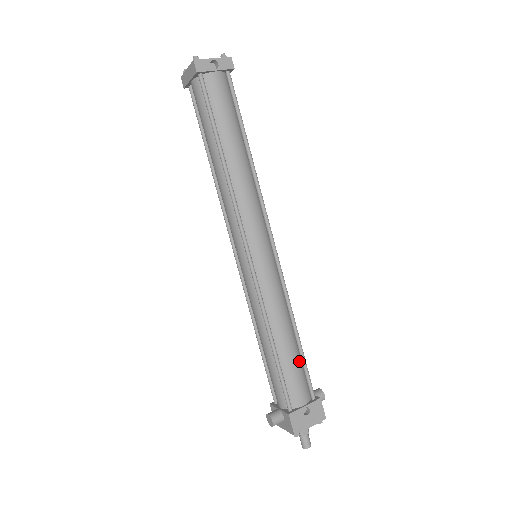
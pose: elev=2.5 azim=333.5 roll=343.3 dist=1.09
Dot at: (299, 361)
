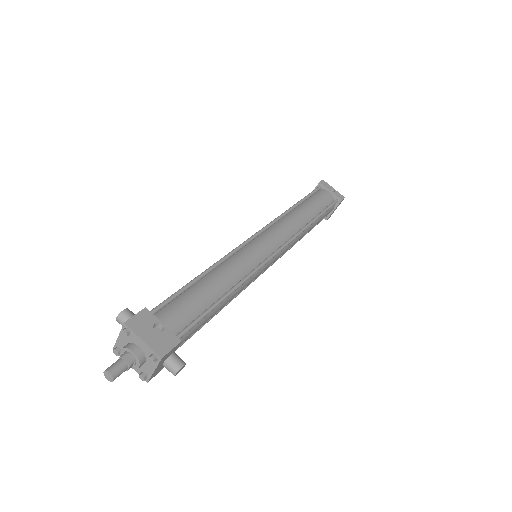
Dot at: (203, 307)
